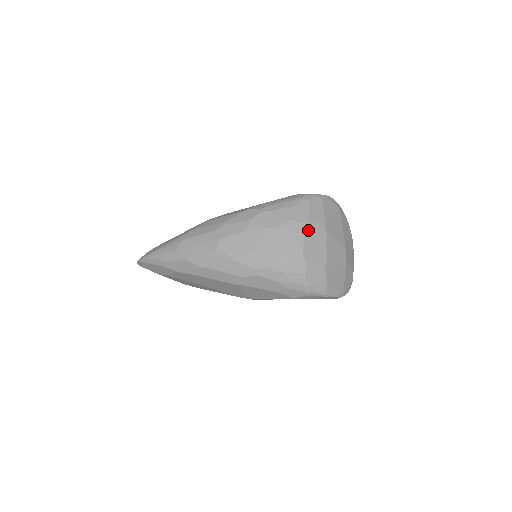
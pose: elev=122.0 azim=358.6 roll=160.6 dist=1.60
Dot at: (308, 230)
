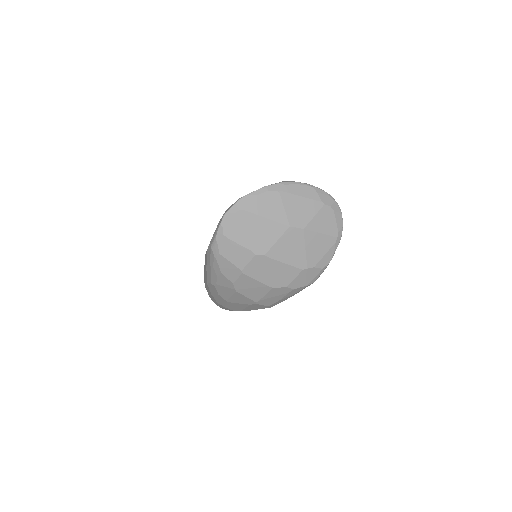
Dot at: (251, 274)
